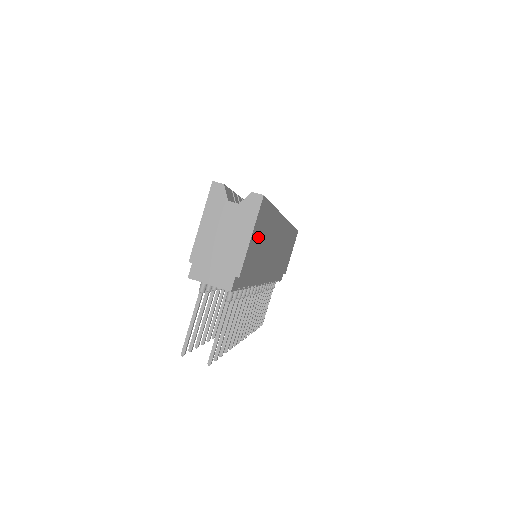
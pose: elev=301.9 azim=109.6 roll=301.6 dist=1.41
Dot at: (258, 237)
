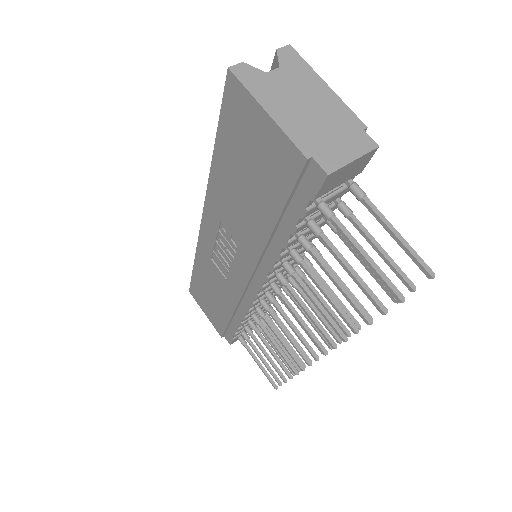
Dot at: occluded
